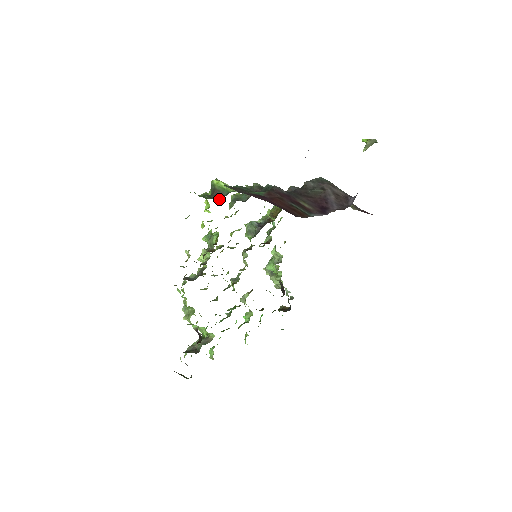
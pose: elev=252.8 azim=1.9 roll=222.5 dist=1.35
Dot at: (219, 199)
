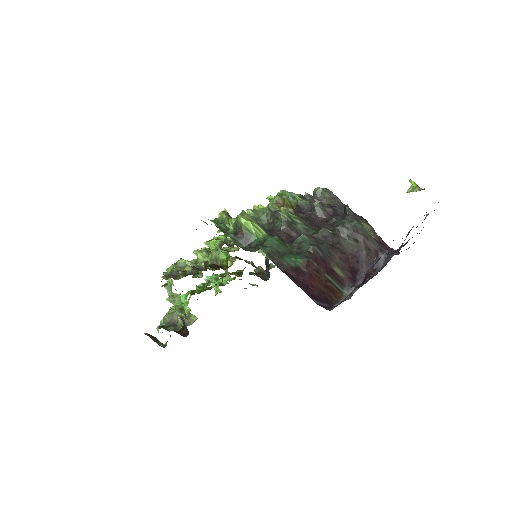
Dot at: (245, 245)
